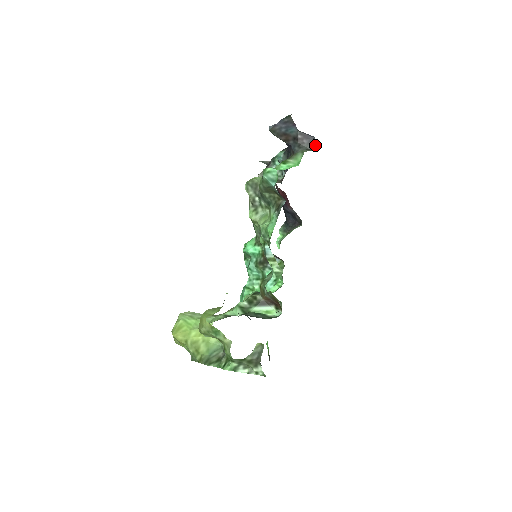
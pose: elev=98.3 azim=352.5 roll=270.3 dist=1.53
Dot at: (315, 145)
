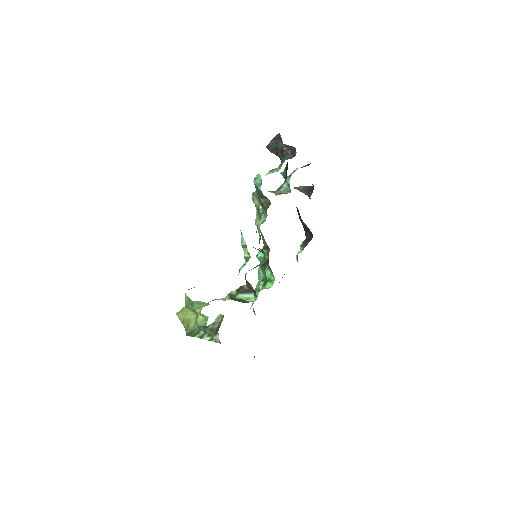
Dot at: (295, 154)
